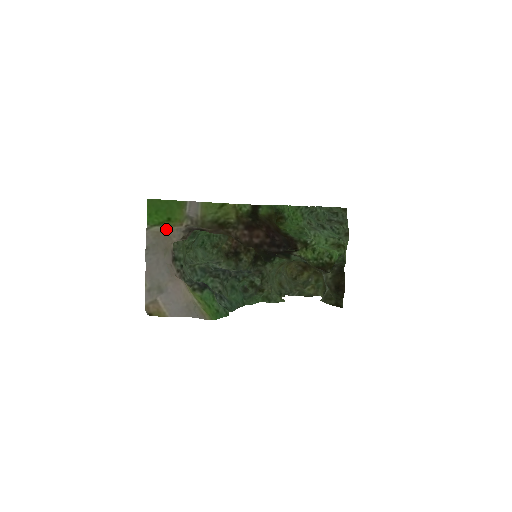
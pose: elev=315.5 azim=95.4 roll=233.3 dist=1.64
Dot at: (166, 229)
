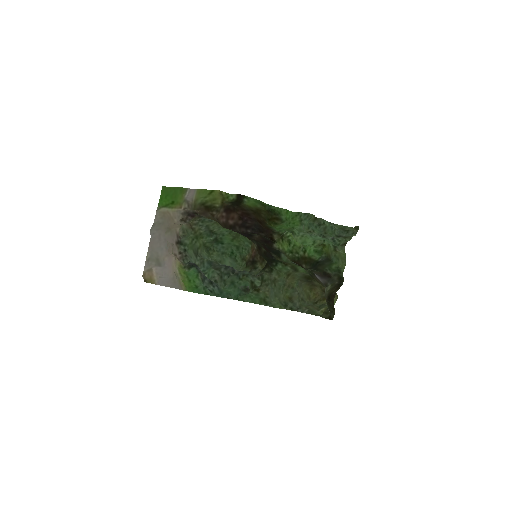
Dot at: (169, 210)
